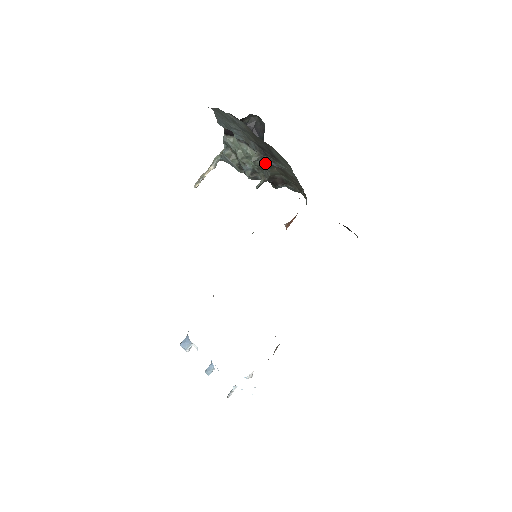
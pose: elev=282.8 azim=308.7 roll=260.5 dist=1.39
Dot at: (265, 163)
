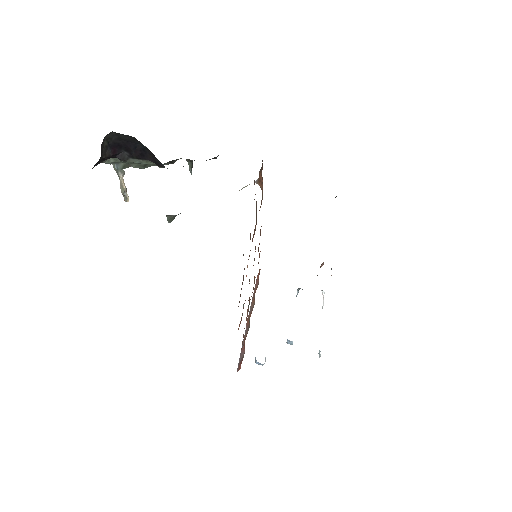
Dot at: occluded
